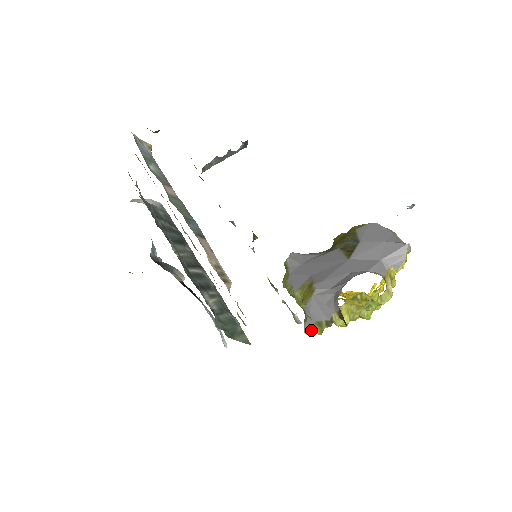
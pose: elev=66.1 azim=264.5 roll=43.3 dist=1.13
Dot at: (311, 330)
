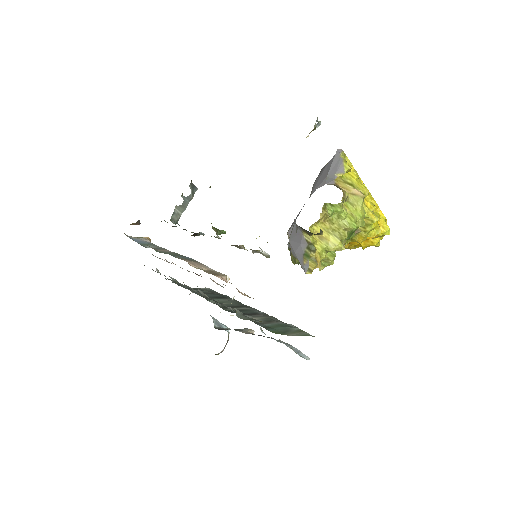
Dot at: (307, 267)
